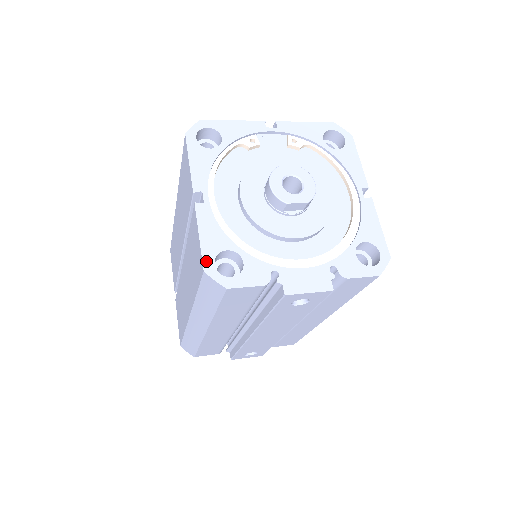
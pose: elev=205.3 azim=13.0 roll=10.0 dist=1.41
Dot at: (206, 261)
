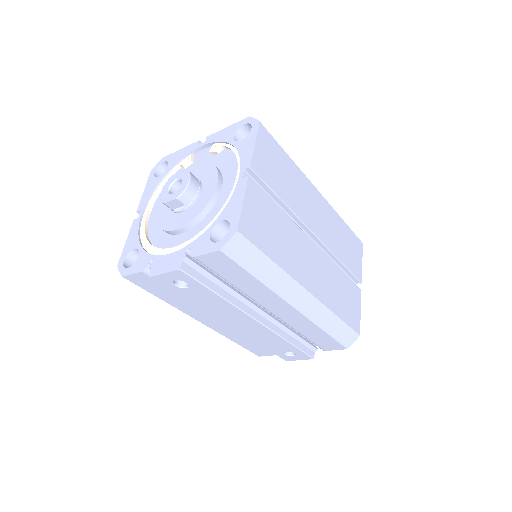
Dot at: (121, 259)
